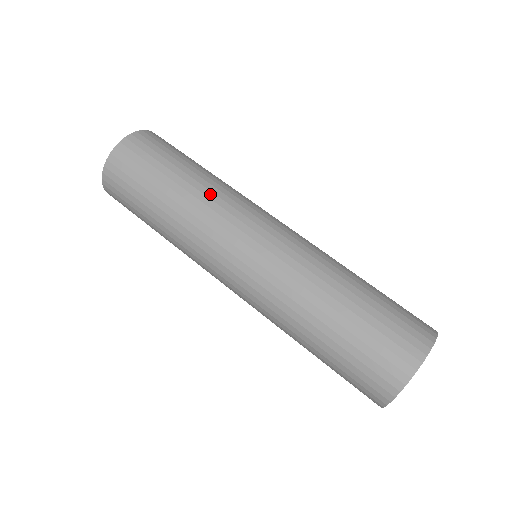
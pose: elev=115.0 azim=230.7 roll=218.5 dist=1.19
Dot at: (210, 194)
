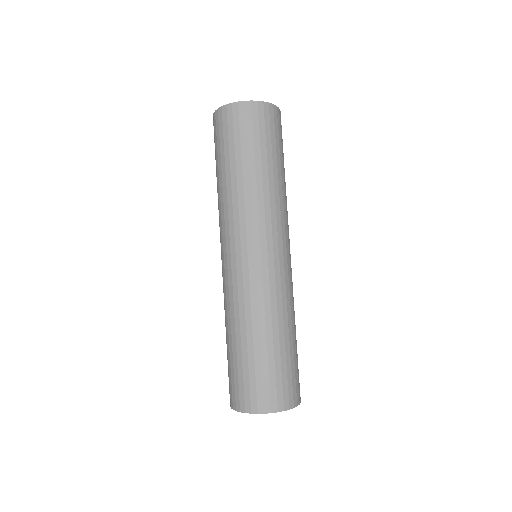
Dot at: (254, 198)
